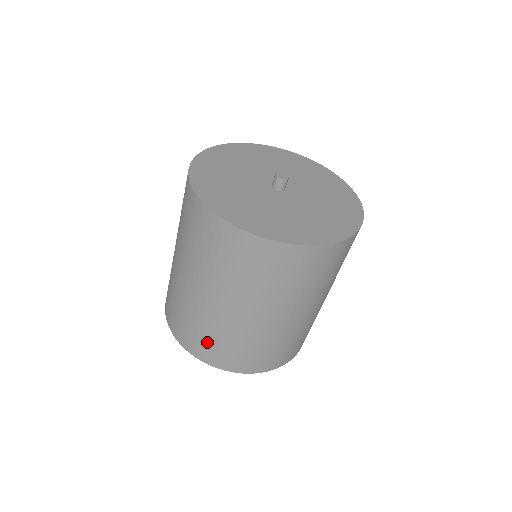
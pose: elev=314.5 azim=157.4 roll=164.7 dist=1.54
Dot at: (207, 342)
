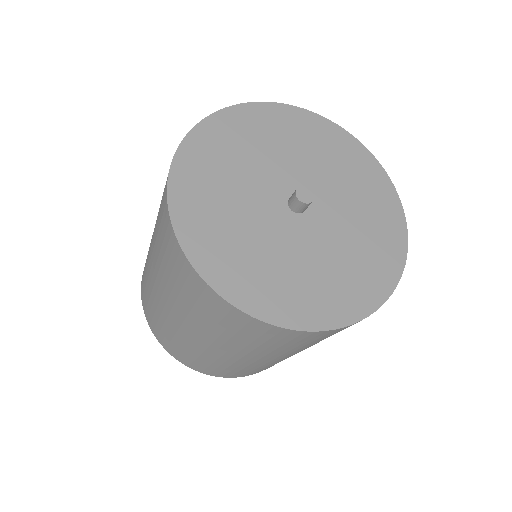
Dot at: (230, 372)
